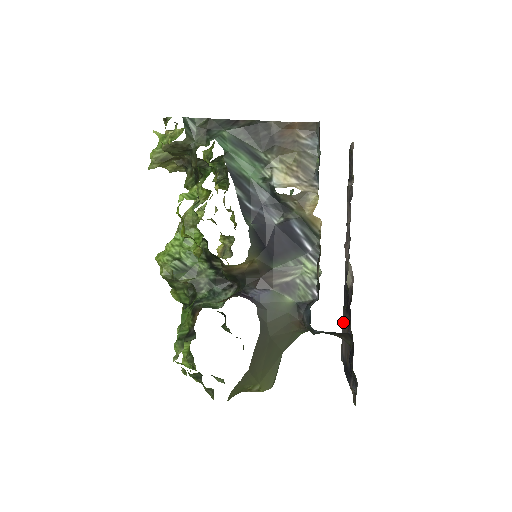
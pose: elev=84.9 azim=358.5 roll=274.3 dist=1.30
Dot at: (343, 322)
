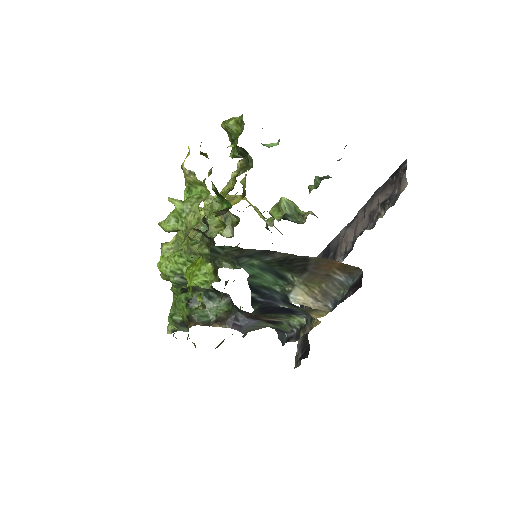
Dot at: occluded
